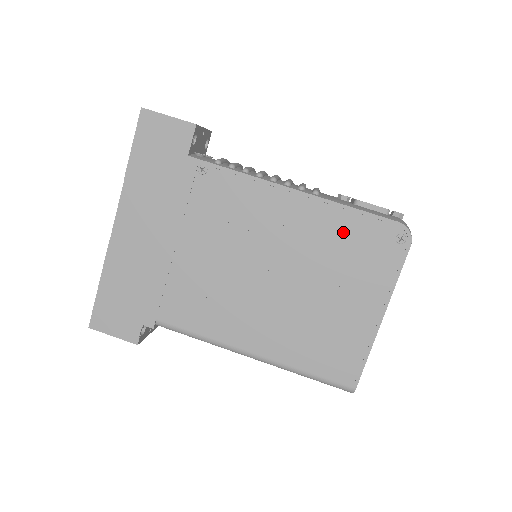
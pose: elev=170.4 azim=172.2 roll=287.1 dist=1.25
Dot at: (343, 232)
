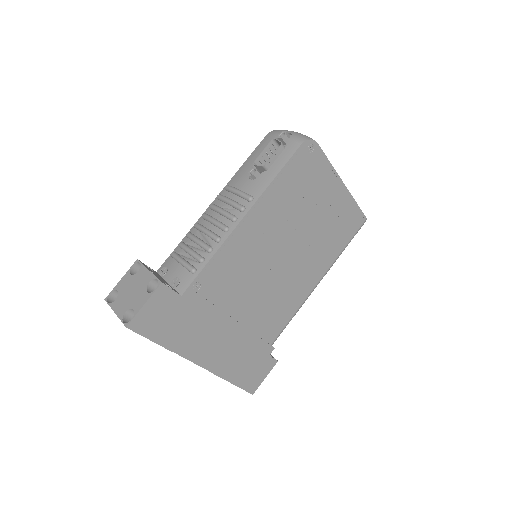
Dot at: (287, 190)
